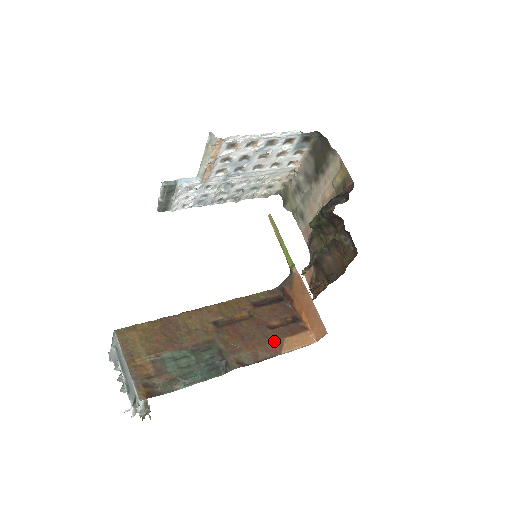
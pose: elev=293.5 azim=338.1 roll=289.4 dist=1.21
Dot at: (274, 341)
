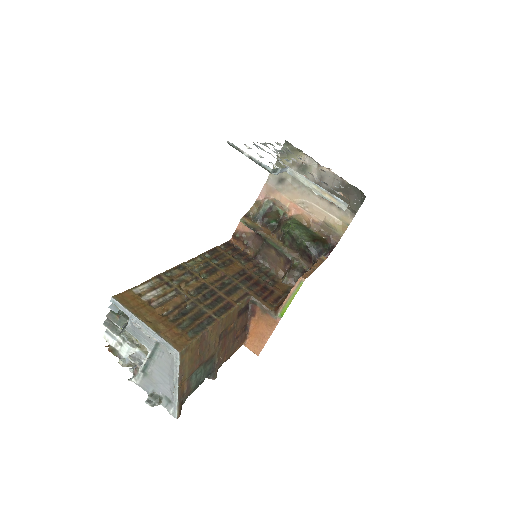
Dot at: (234, 351)
